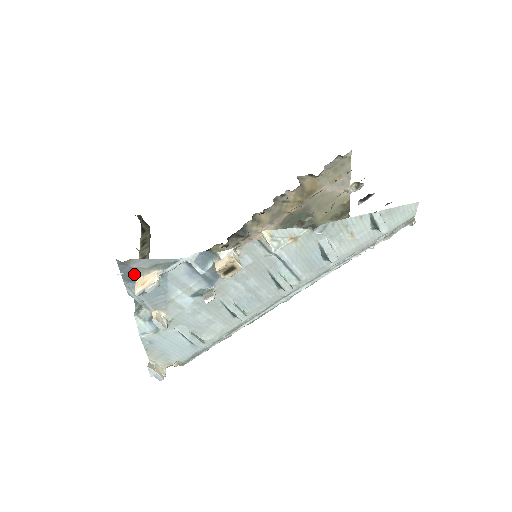
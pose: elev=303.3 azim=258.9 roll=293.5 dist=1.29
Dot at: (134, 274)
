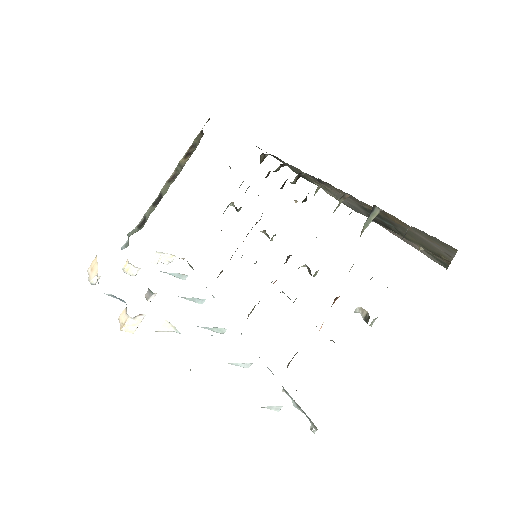
Dot at: occluded
